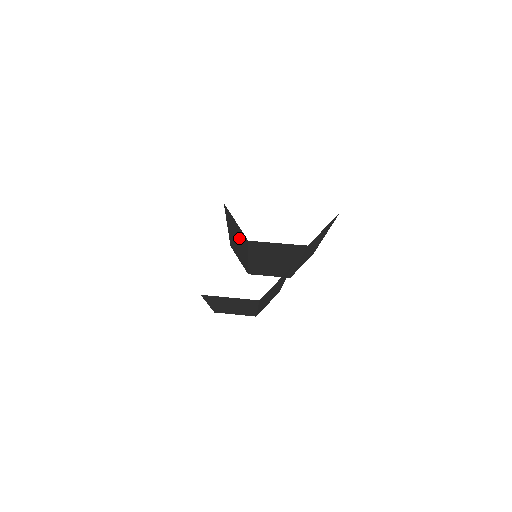
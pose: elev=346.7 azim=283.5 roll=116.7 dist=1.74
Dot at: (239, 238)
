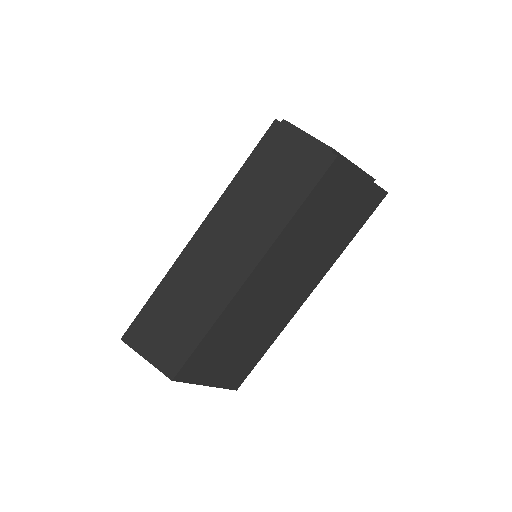
Dot at: occluded
